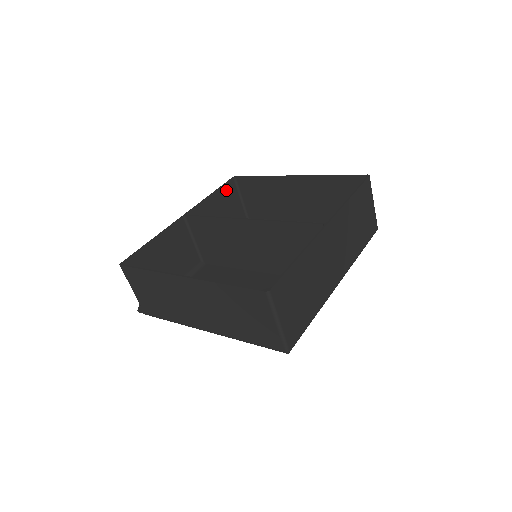
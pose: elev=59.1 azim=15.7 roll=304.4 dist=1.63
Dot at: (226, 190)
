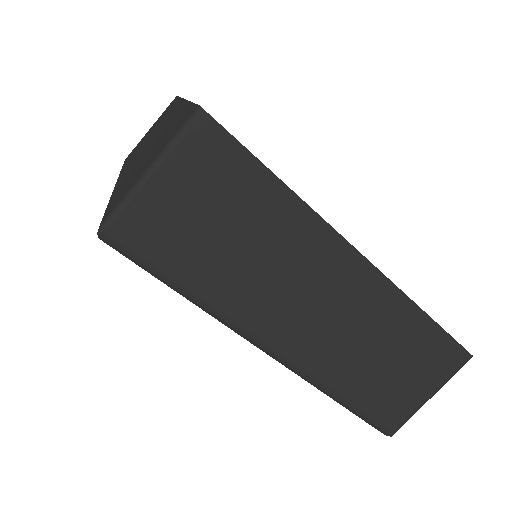
Dot at: occluded
